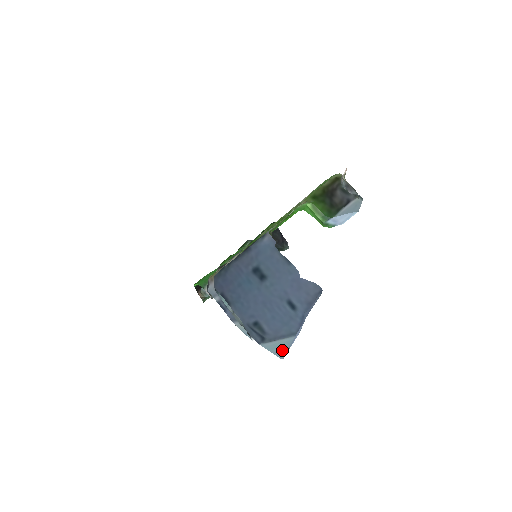
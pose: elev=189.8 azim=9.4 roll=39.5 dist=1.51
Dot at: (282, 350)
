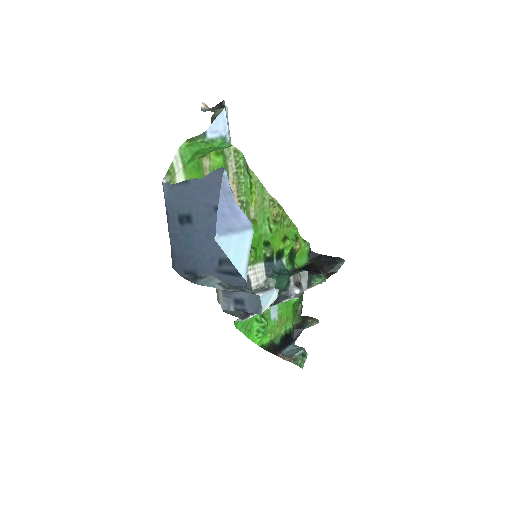
Dot at: (229, 243)
